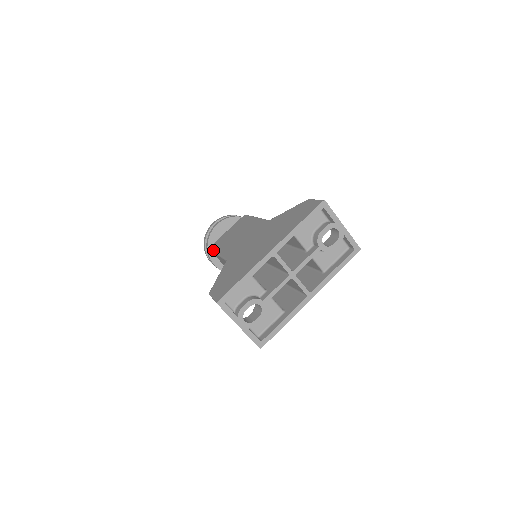
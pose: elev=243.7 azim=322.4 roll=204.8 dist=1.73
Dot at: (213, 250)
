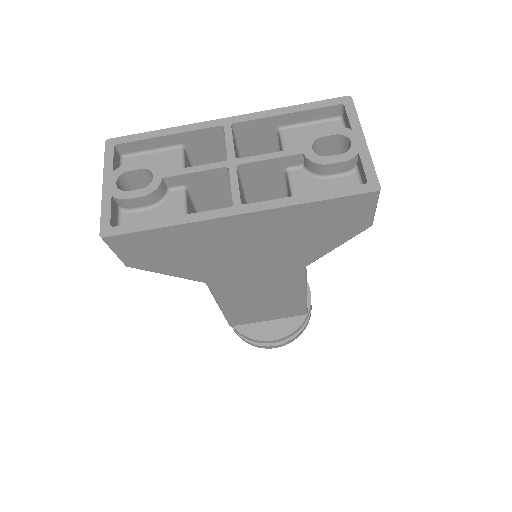
Dot at: occluded
